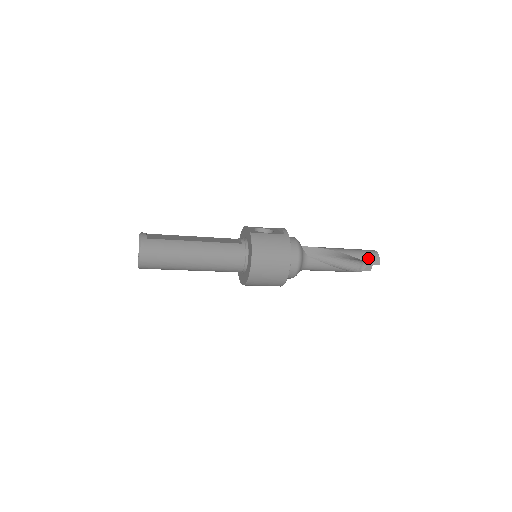
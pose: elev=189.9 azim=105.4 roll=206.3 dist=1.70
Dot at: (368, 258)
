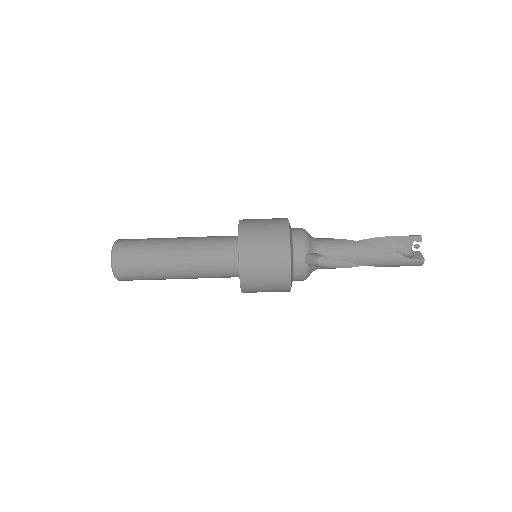
Dot at: (401, 236)
